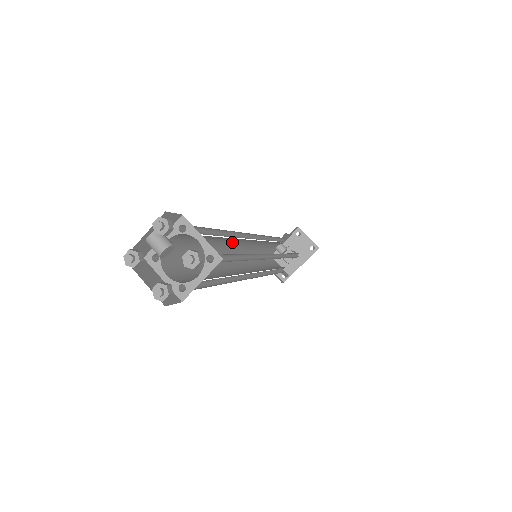
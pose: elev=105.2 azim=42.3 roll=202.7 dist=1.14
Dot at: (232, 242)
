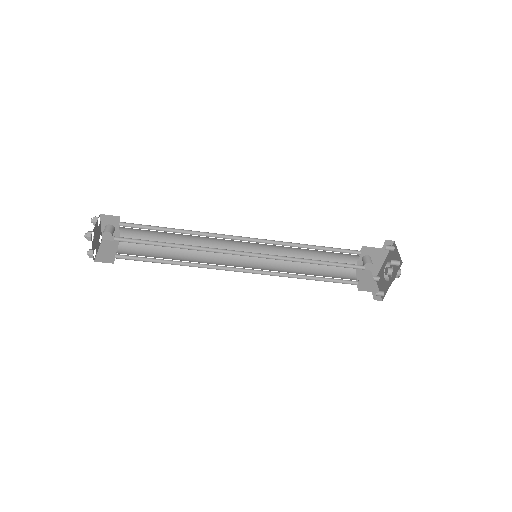
Dot at: (220, 242)
